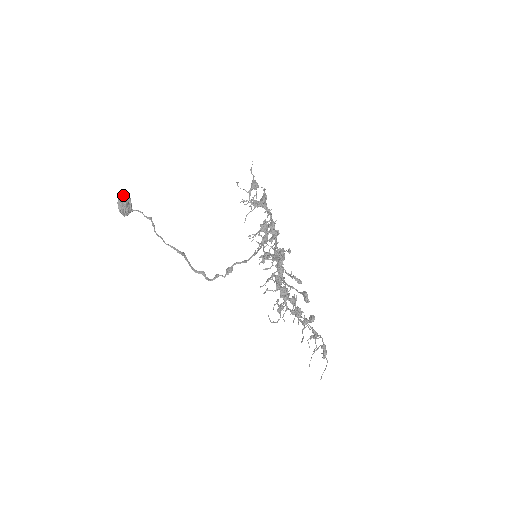
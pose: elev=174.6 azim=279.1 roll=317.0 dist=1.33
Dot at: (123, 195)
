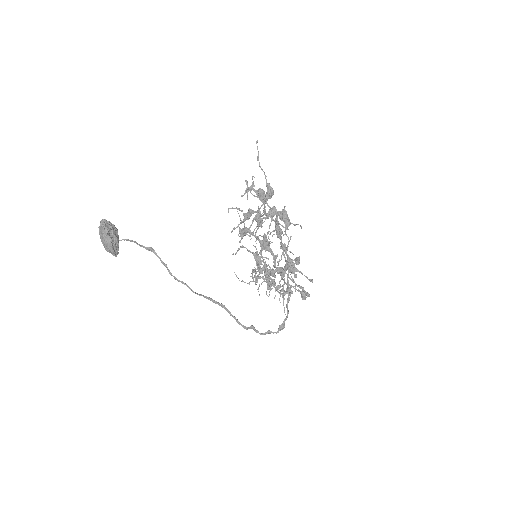
Dot at: (109, 230)
